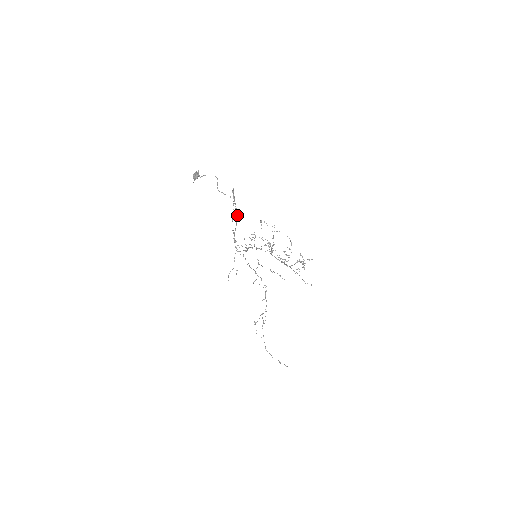
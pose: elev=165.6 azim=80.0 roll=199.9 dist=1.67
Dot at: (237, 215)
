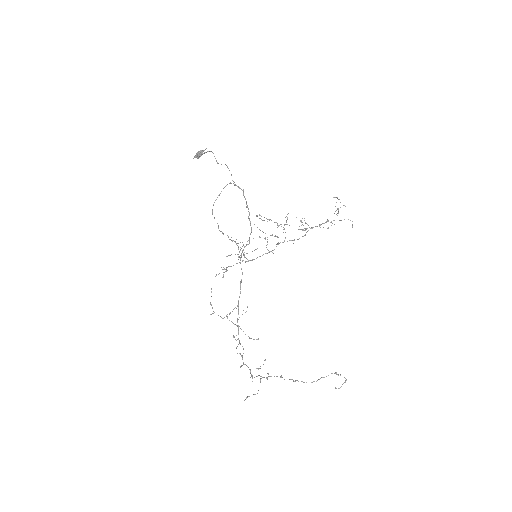
Dot at: (243, 195)
